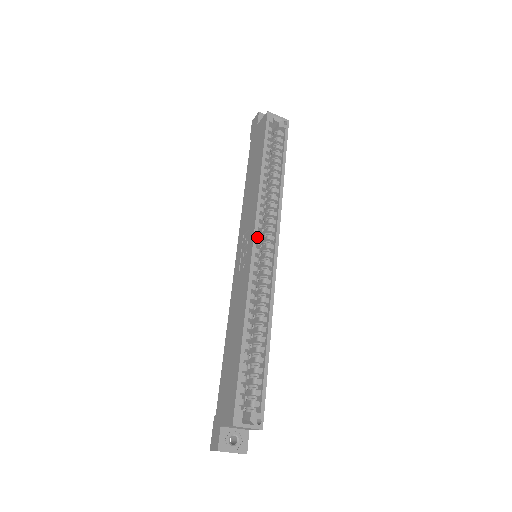
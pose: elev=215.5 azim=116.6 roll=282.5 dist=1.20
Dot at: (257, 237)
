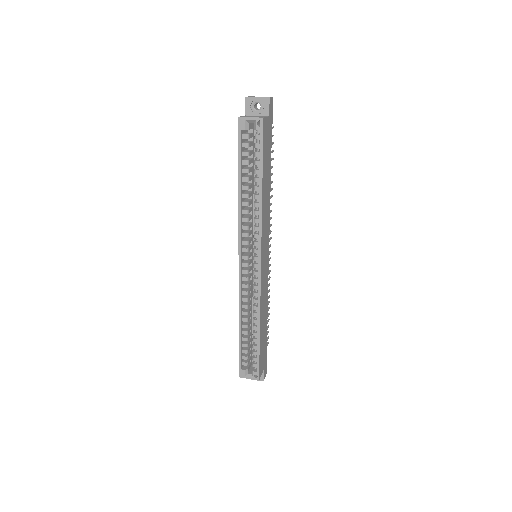
Dot at: (245, 251)
